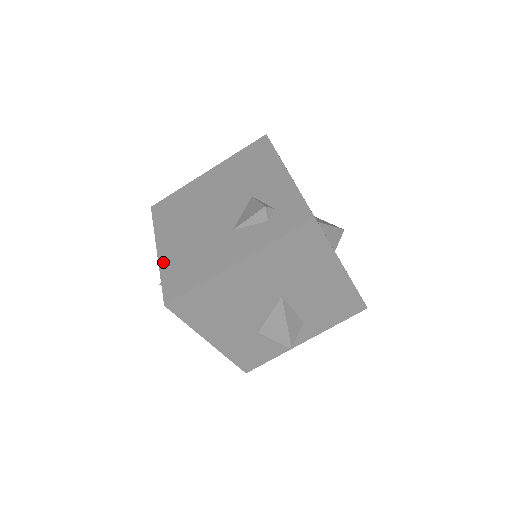
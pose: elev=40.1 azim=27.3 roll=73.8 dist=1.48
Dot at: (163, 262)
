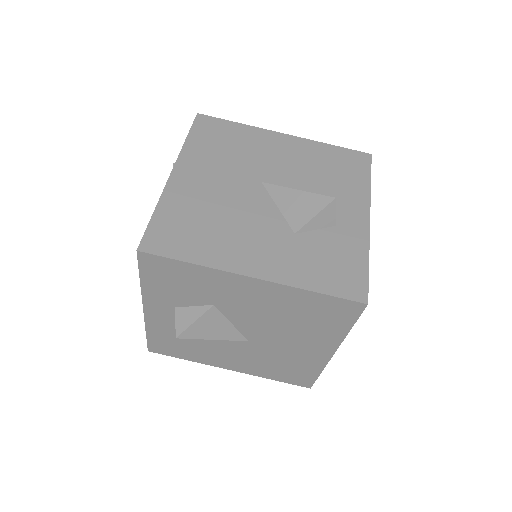
Dot at: occluded
